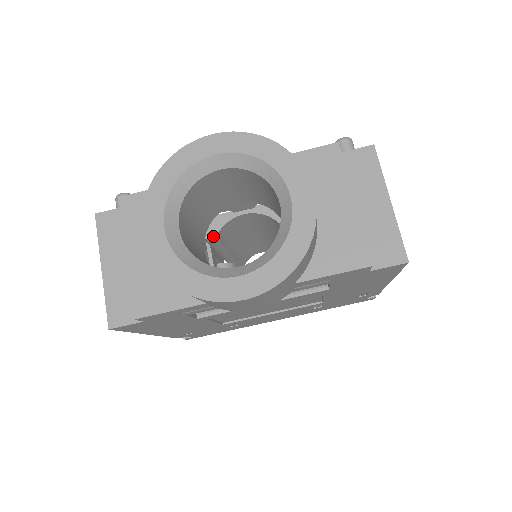
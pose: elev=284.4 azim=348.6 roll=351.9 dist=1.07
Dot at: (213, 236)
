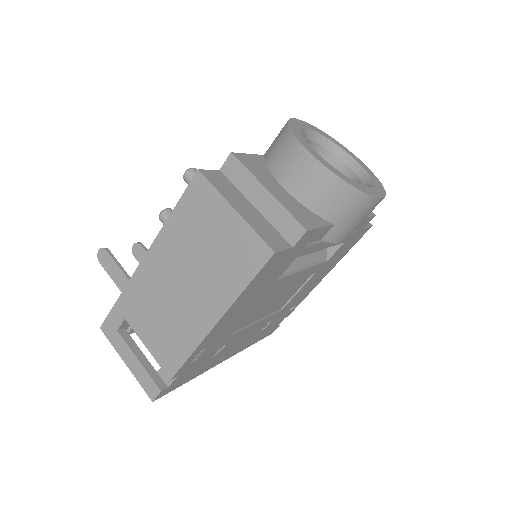
Dot at: occluded
